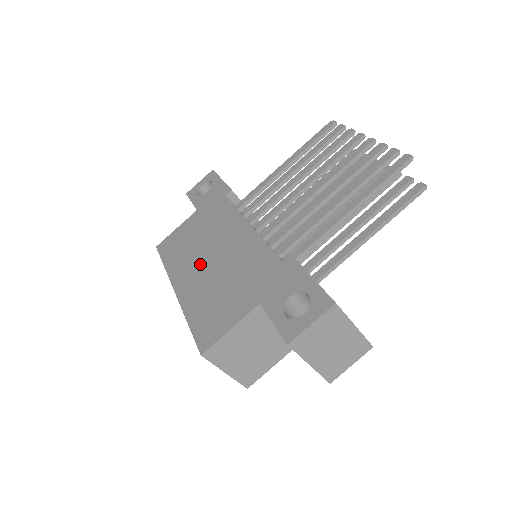
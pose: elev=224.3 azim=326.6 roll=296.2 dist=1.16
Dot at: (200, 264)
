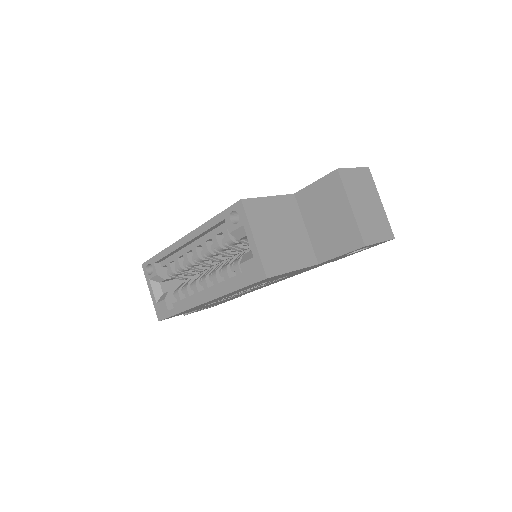
Dot at: occluded
